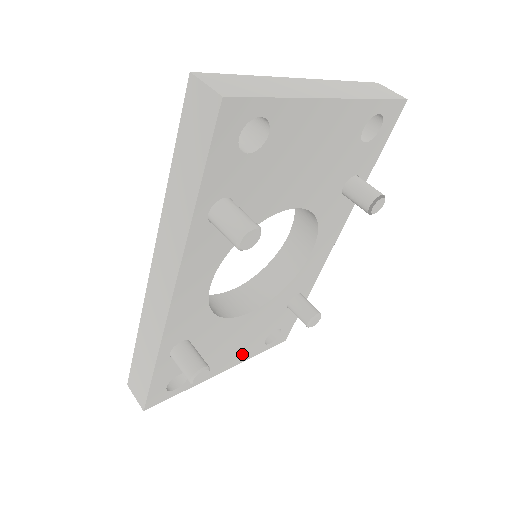
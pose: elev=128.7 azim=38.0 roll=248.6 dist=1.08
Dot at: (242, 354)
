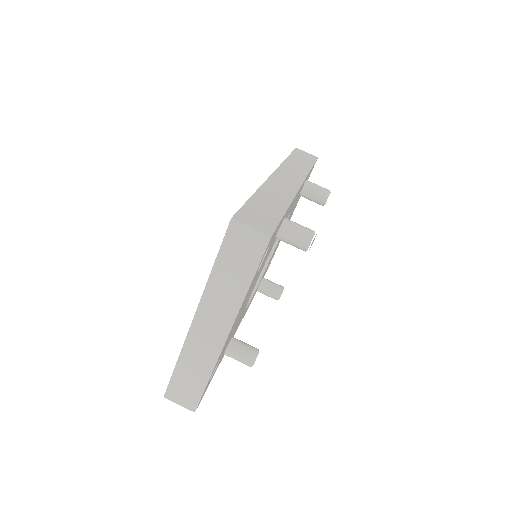
Dot at: (293, 211)
